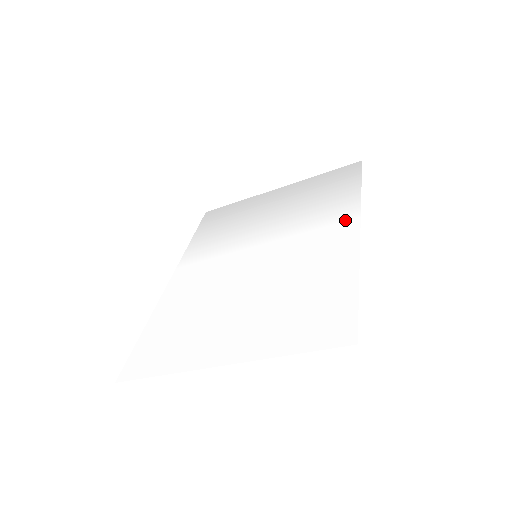
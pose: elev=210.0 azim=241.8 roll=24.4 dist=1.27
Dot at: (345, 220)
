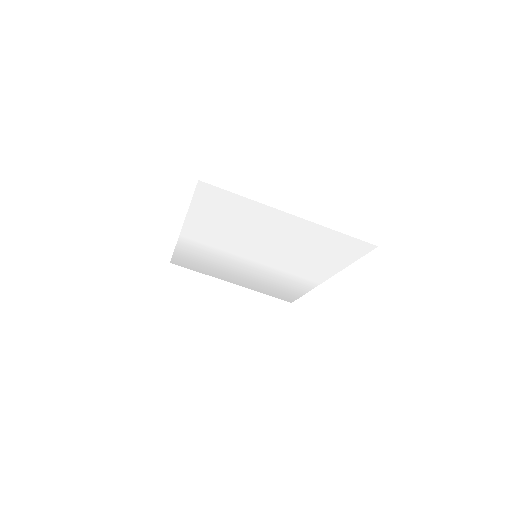
Dot at: (311, 281)
